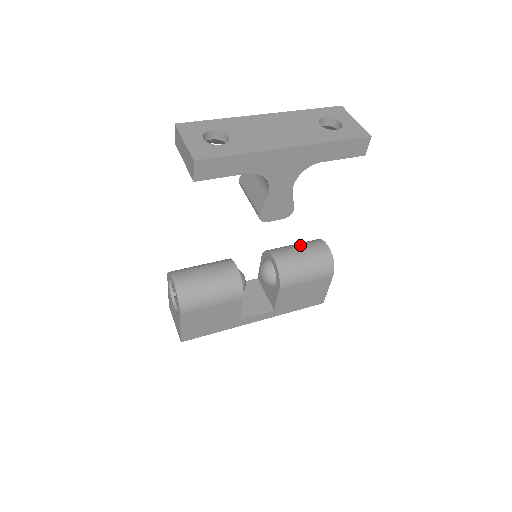
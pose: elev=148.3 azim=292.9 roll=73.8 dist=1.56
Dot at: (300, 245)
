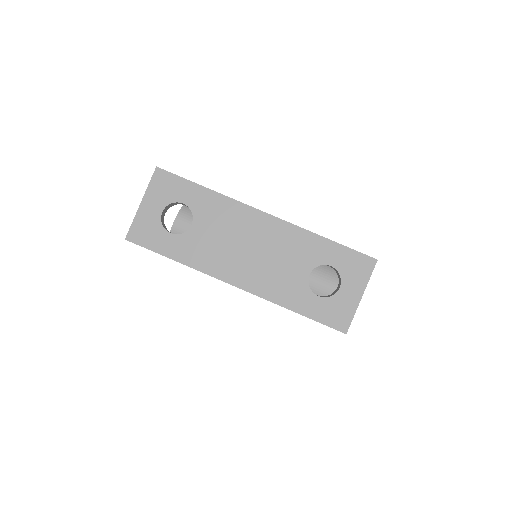
Dot at: (315, 270)
